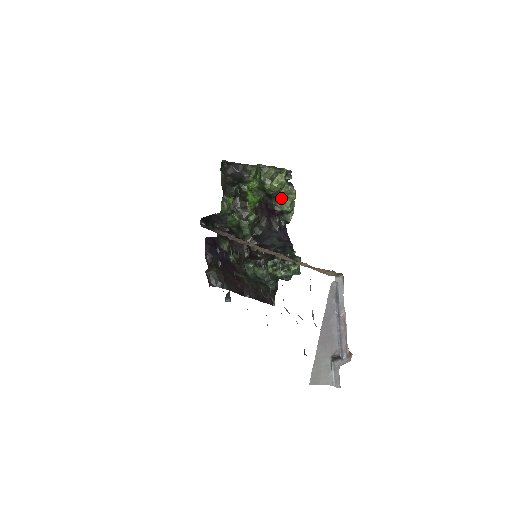
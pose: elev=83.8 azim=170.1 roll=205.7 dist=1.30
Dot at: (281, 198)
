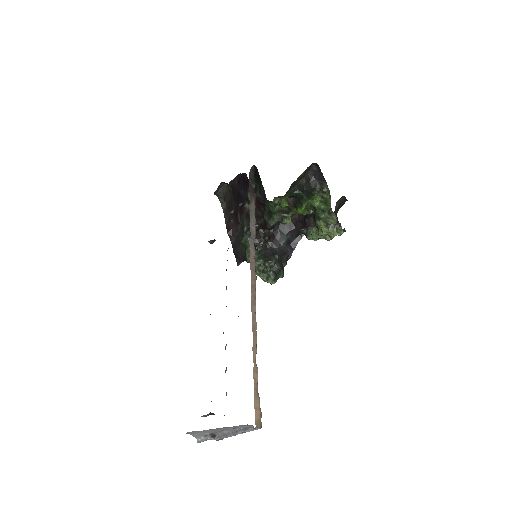
Dot at: (320, 231)
